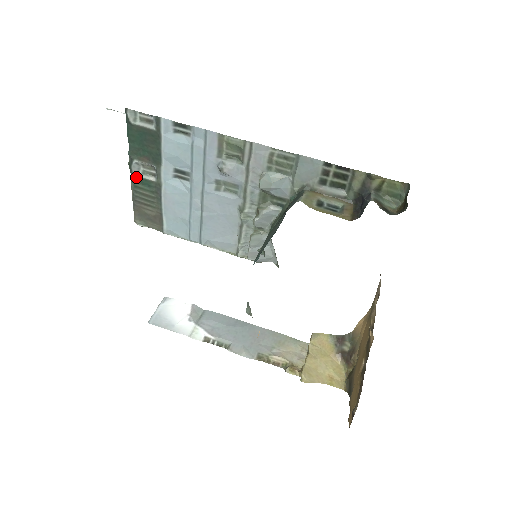
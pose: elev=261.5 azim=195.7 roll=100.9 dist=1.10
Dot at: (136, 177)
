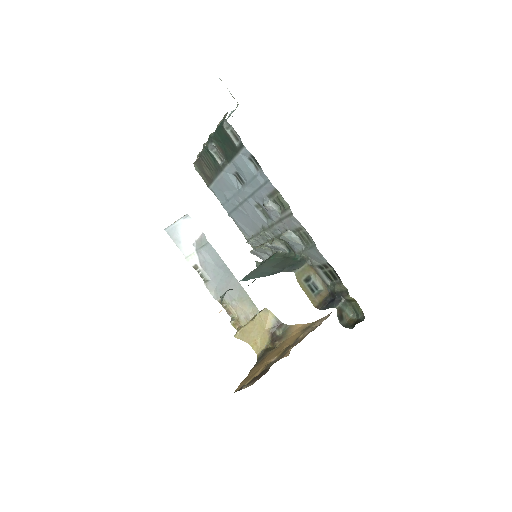
Dot at: (209, 150)
